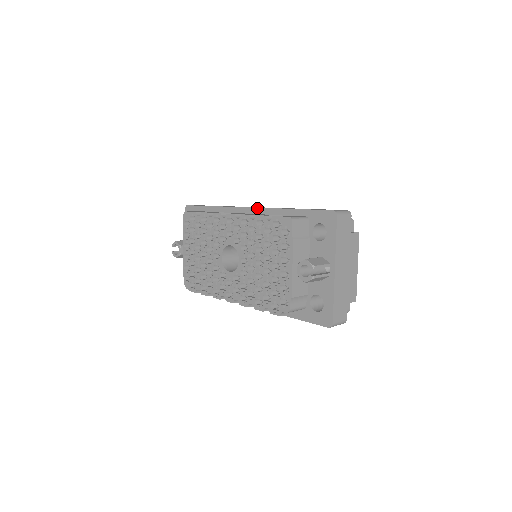
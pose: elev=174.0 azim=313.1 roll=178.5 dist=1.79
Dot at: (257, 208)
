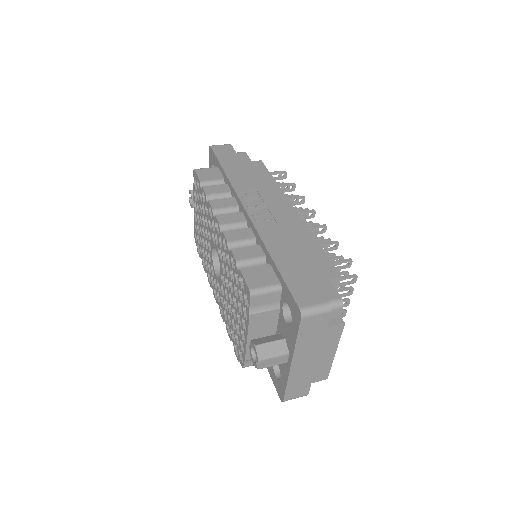
Dot at: (250, 221)
